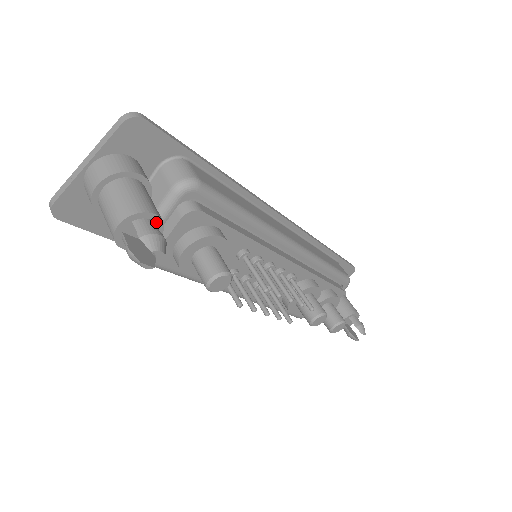
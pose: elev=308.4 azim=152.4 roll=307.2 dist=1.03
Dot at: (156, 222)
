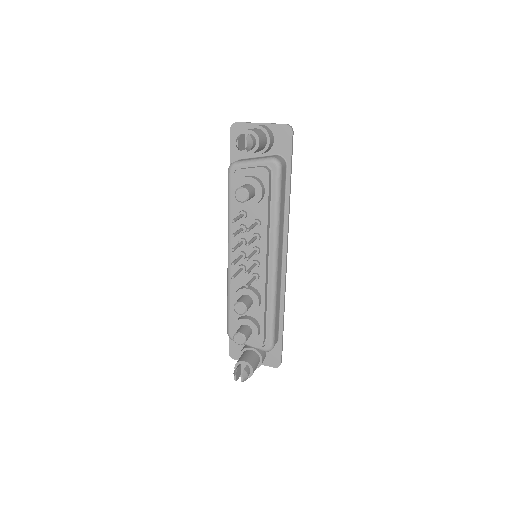
Dot at: (256, 146)
